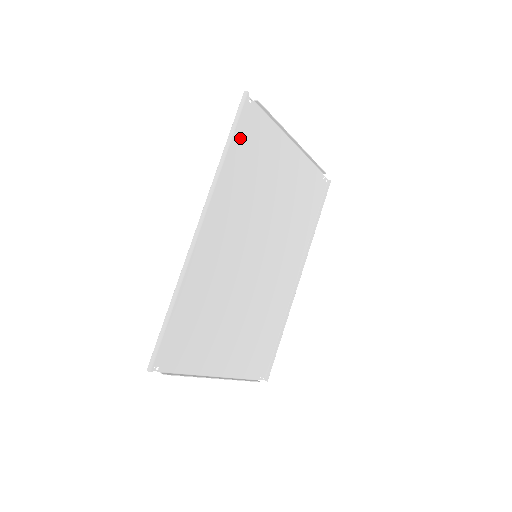
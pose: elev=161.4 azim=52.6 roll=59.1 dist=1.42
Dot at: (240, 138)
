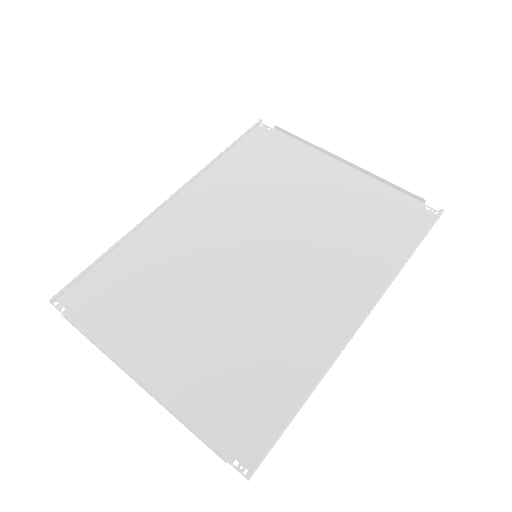
Dot at: (249, 150)
